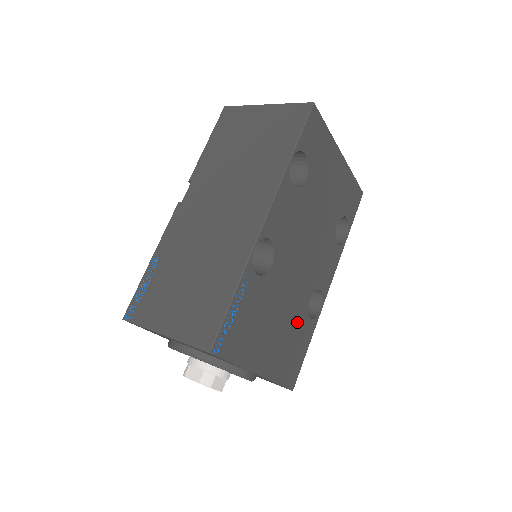
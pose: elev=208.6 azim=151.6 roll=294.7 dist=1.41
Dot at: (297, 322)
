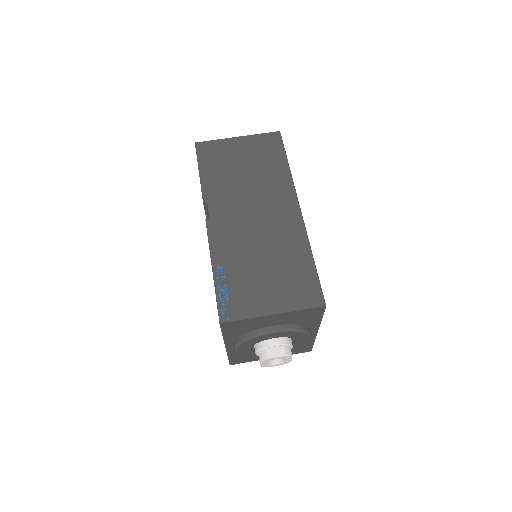
Dot at: occluded
